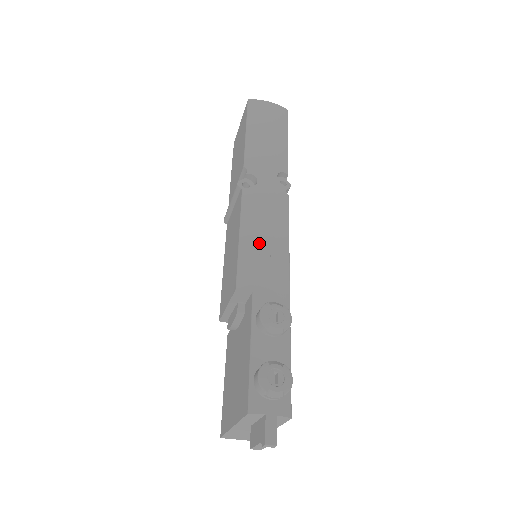
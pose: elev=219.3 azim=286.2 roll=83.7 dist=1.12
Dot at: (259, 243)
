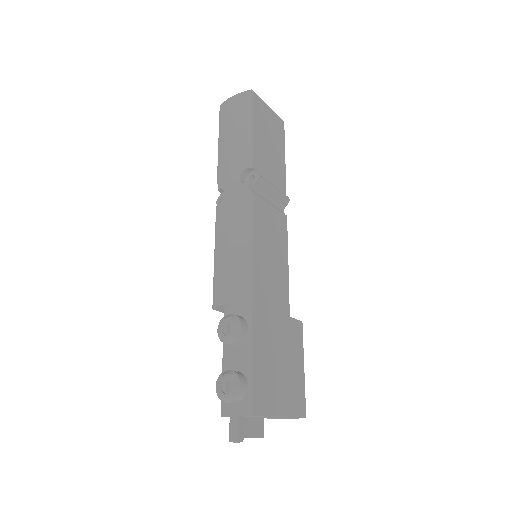
Dot at: (225, 258)
